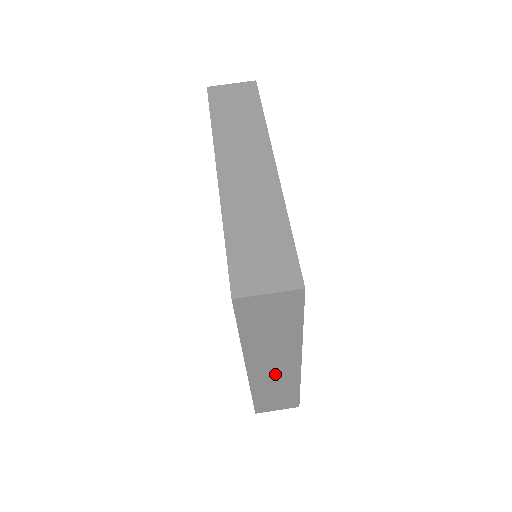
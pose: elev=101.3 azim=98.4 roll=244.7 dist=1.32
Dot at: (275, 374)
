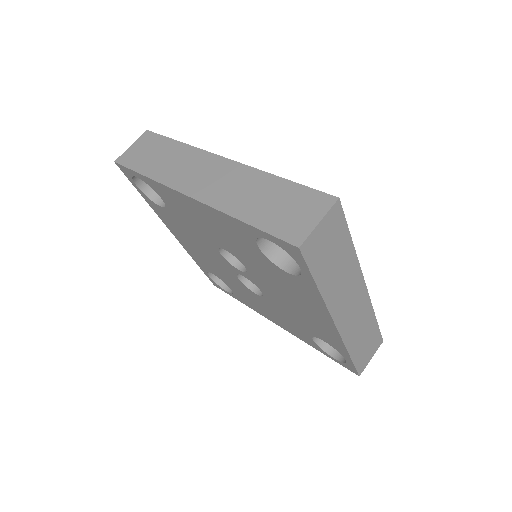
Dot at: (355, 315)
